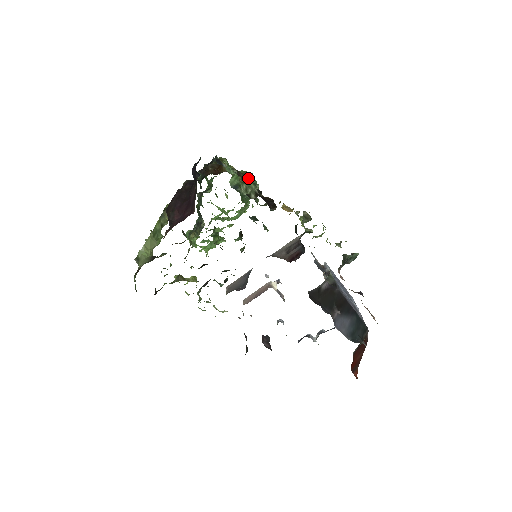
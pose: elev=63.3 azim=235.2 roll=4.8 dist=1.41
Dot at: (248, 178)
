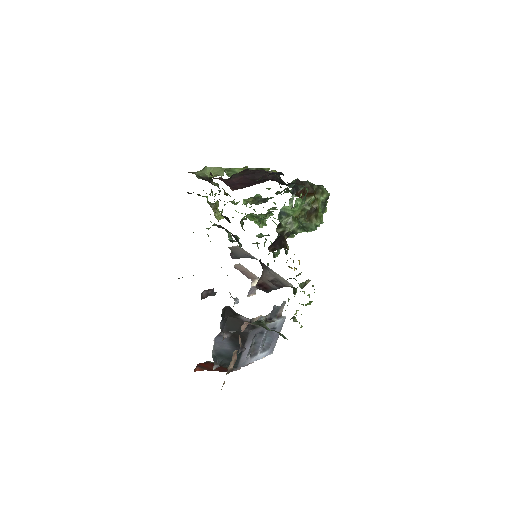
Dot at: (313, 221)
